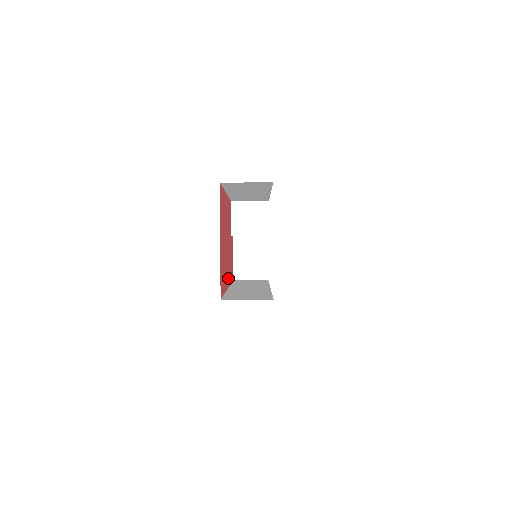
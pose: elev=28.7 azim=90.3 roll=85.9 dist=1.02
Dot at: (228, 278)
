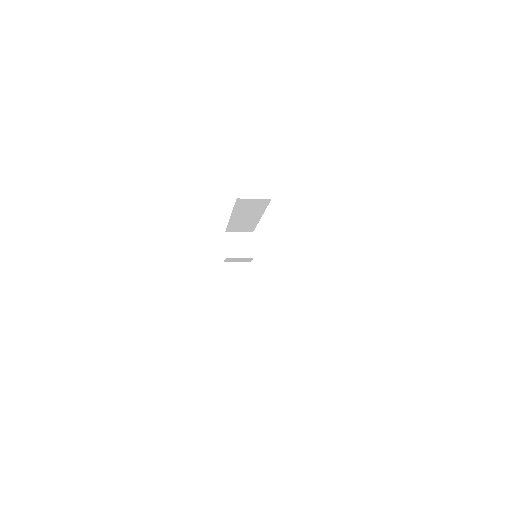
Dot at: occluded
